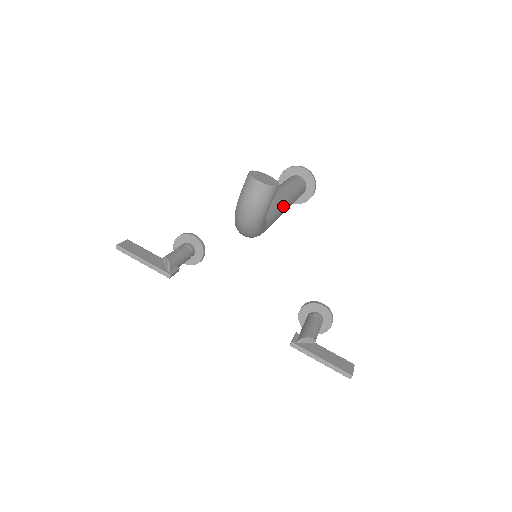
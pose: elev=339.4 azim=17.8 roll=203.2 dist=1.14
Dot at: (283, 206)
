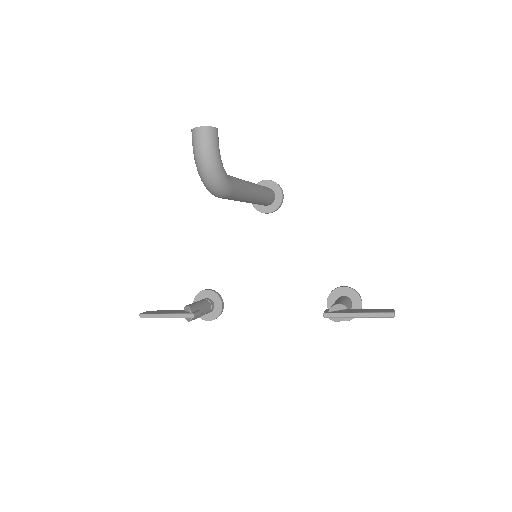
Dot at: (248, 184)
